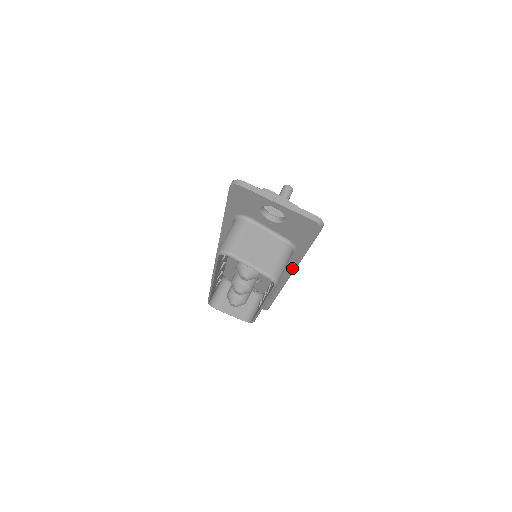
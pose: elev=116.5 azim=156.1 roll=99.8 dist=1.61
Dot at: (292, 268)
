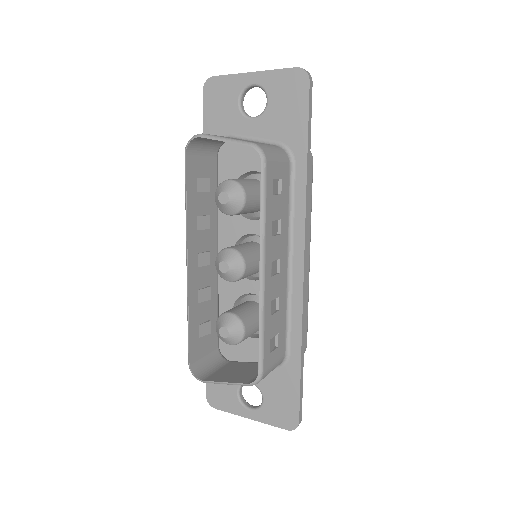
Dot at: (301, 221)
